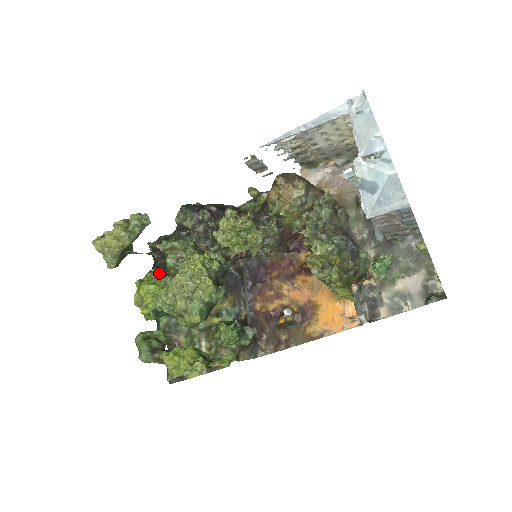
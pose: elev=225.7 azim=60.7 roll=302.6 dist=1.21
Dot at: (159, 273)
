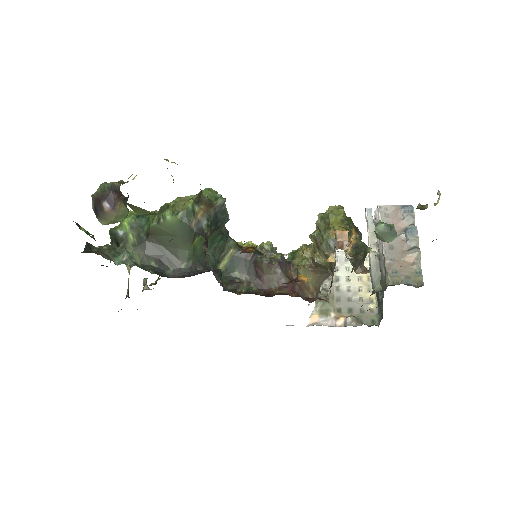
Dot at: occluded
